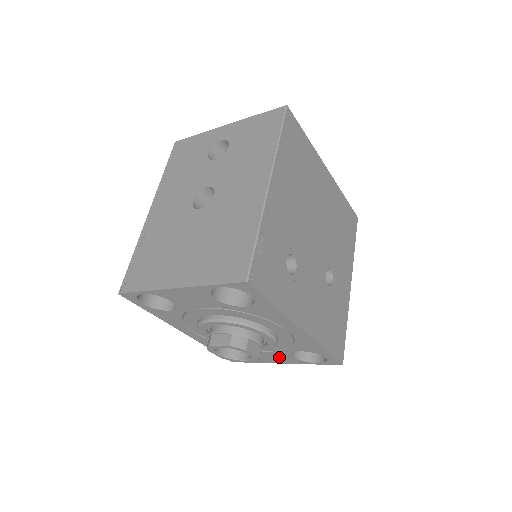
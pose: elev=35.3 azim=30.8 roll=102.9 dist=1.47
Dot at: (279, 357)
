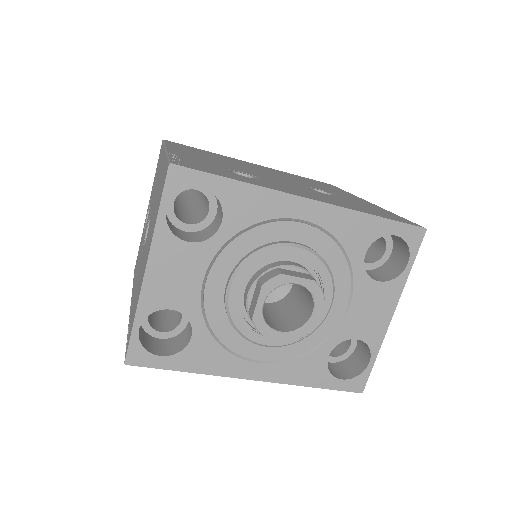
Dot at: (372, 304)
